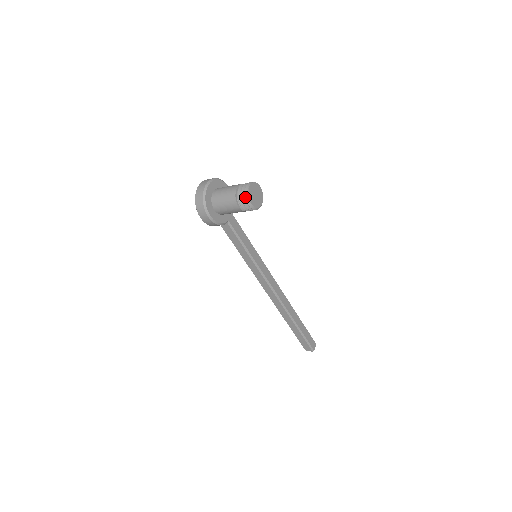
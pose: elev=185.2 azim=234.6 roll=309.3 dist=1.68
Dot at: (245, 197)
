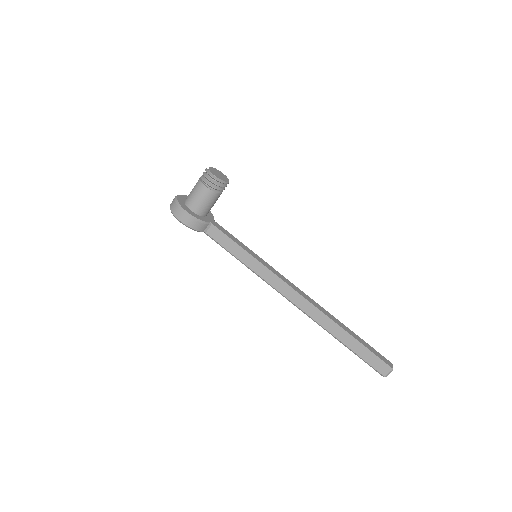
Dot at: (207, 172)
